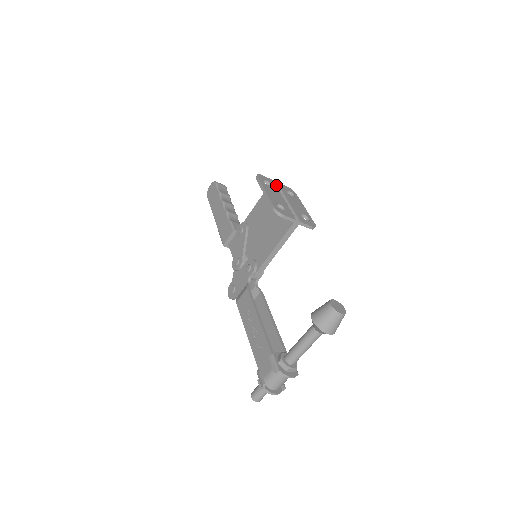
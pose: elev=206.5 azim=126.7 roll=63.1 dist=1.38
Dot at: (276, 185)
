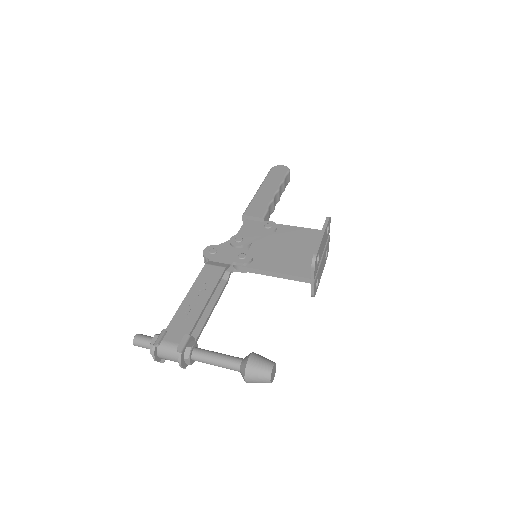
Dot at: occluded
